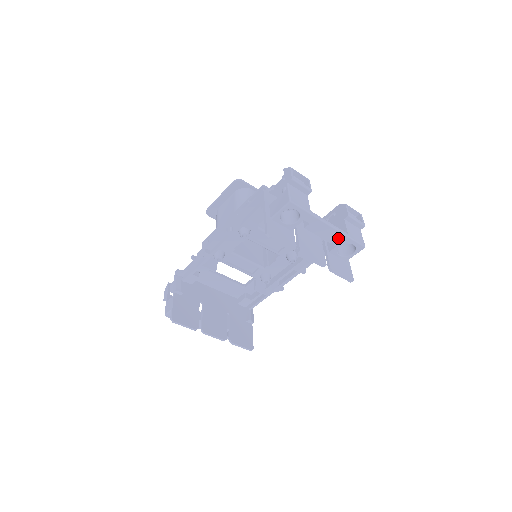
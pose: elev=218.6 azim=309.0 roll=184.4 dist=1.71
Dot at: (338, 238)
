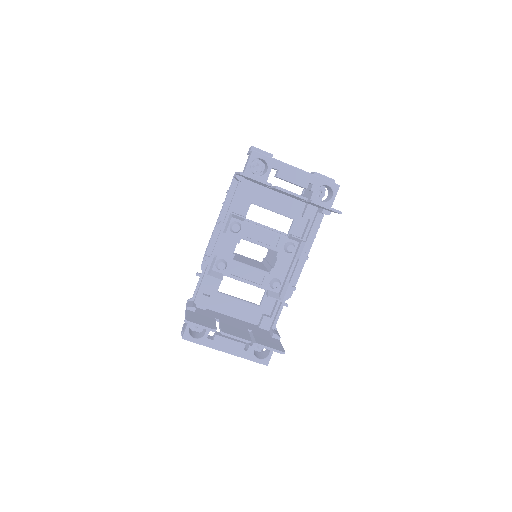
Dot at: (310, 181)
